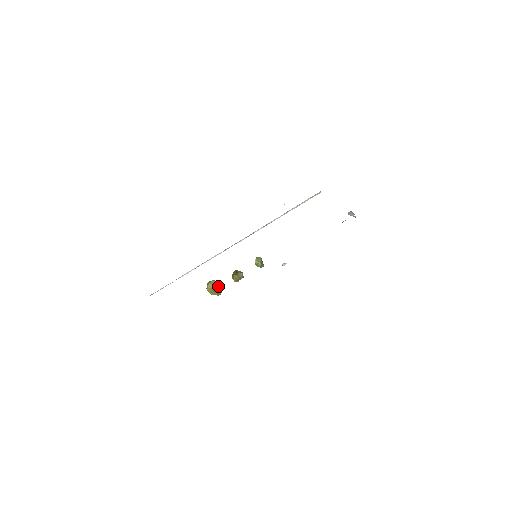
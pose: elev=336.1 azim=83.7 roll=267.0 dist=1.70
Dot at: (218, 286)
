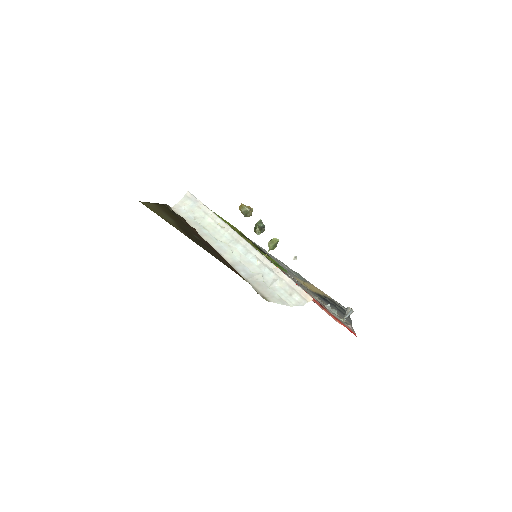
Dot at: (248, 213)
